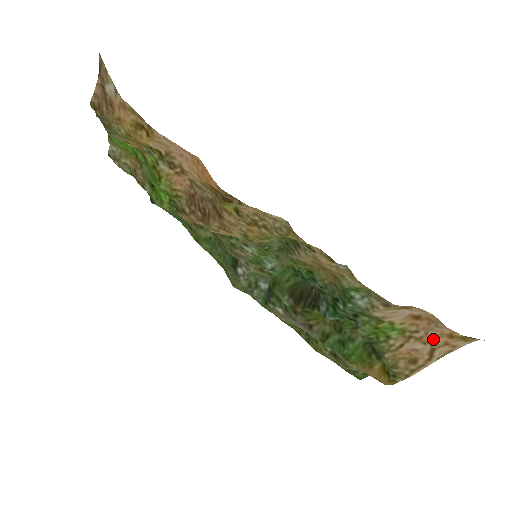
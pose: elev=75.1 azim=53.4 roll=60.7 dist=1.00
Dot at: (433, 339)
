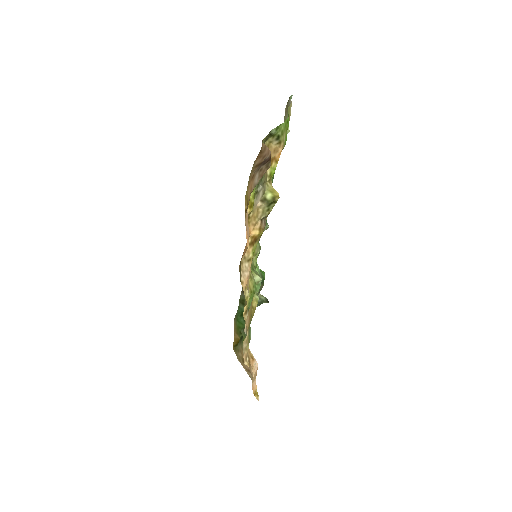
Dot at: occluded
